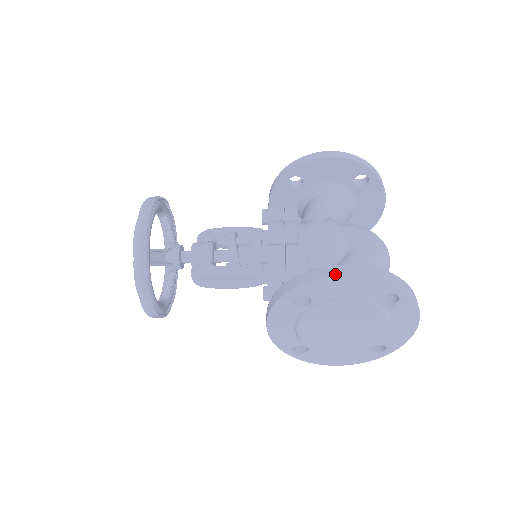
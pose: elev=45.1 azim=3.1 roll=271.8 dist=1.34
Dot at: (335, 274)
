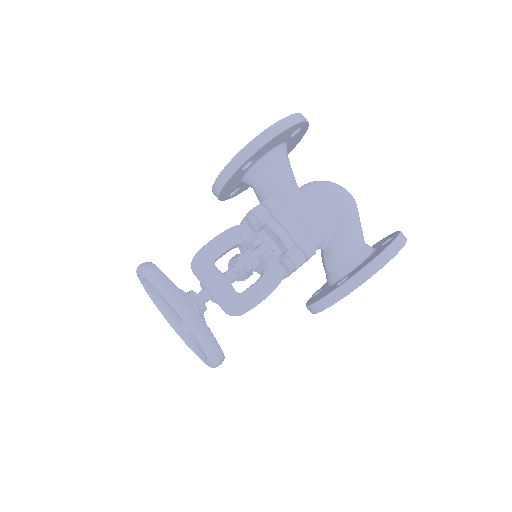
Dot at: (380, 268)
